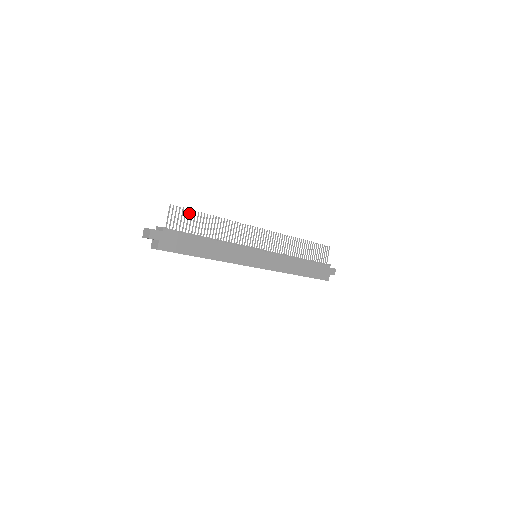
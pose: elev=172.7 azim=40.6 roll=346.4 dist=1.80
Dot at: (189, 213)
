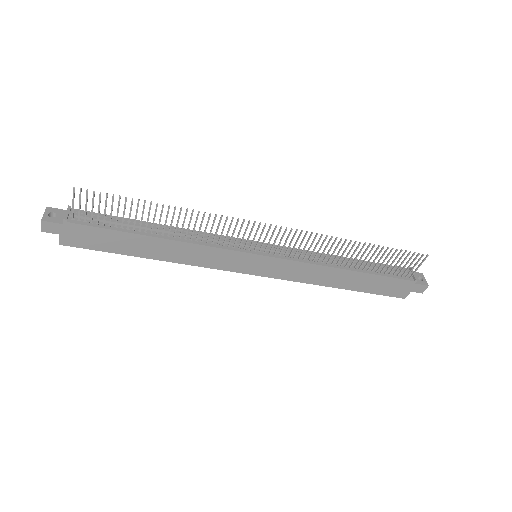
Dot at: (113, 200)
